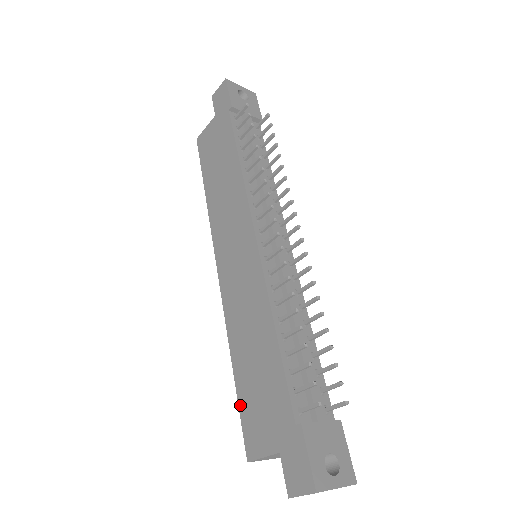
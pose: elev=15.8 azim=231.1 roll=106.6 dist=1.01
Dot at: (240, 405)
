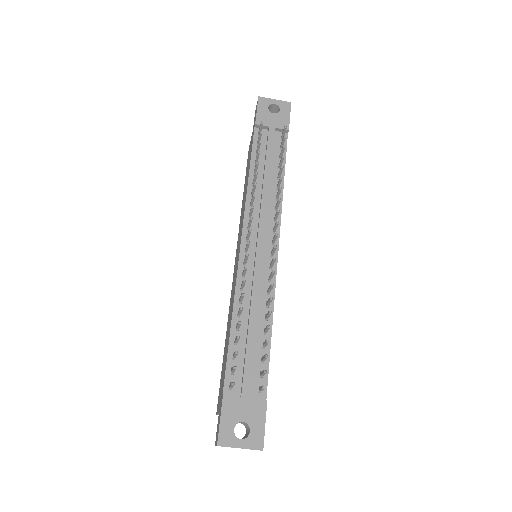
Dot at: (221, 373)
